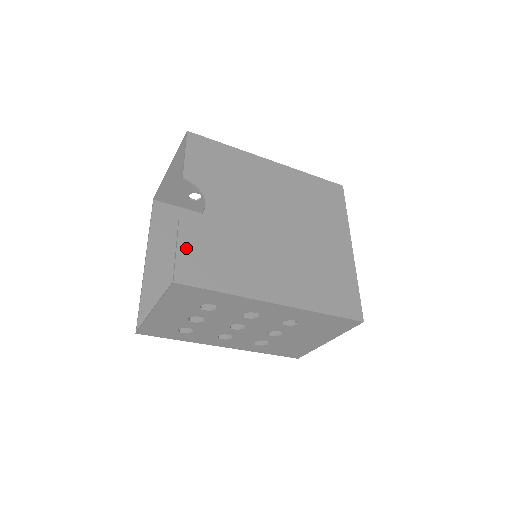
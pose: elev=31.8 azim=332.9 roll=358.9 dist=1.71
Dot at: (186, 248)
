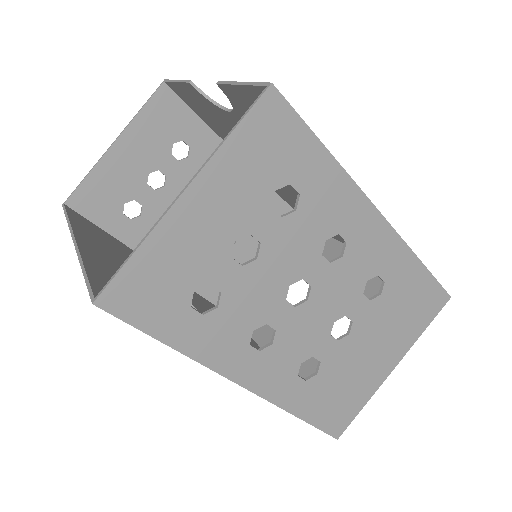
Dot at: occluded
